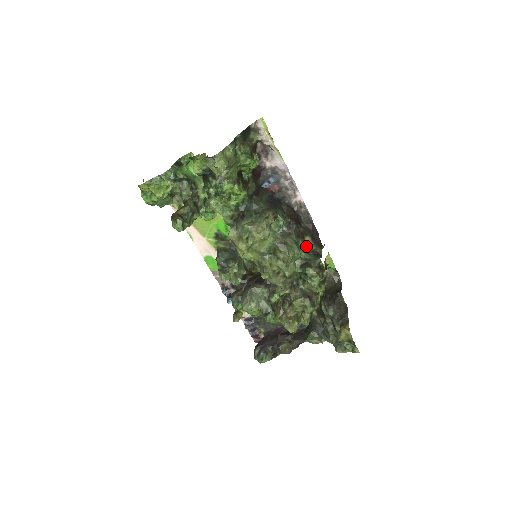
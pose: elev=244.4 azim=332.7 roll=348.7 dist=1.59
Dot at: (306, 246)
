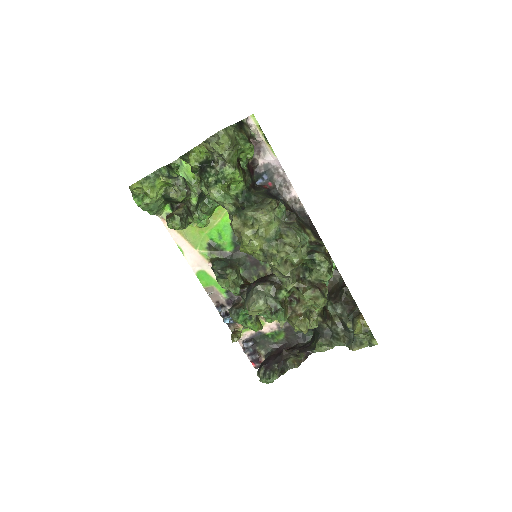
Dot at: (308, 236)
